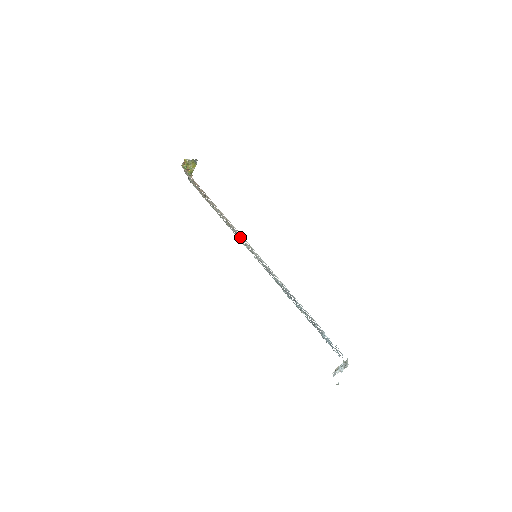
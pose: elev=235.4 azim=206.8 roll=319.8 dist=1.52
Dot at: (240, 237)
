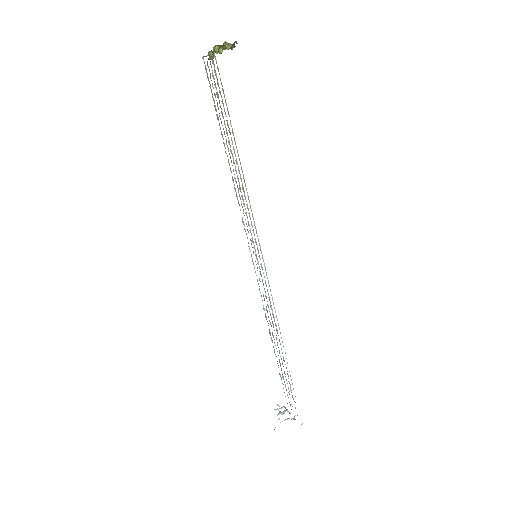
Dot at: occluded
